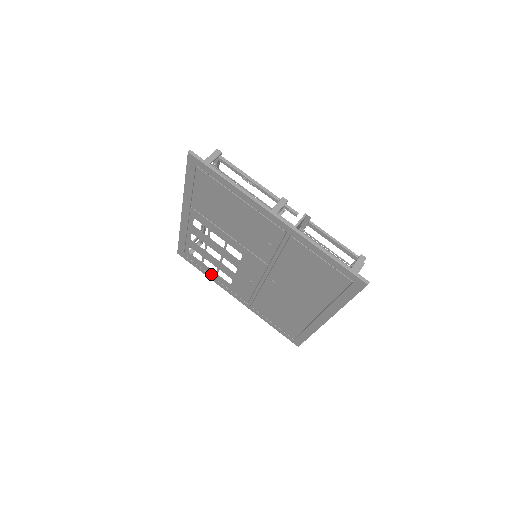
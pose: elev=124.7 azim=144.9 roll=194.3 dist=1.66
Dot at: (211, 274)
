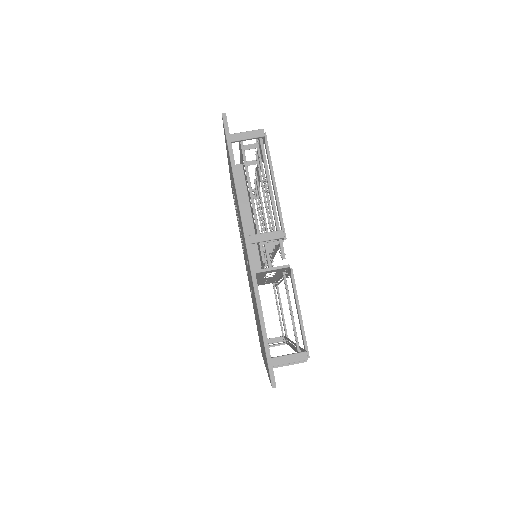
Dot at: occluded
